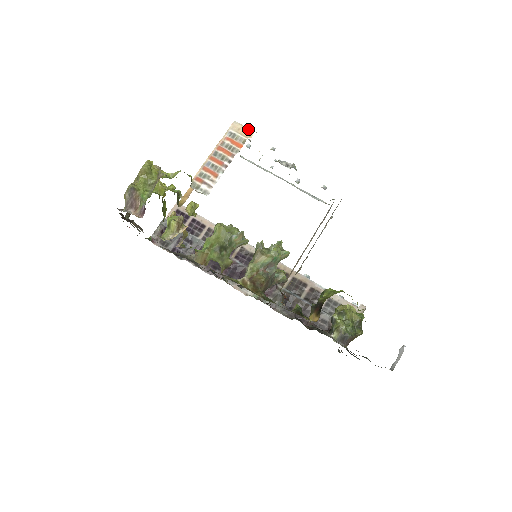
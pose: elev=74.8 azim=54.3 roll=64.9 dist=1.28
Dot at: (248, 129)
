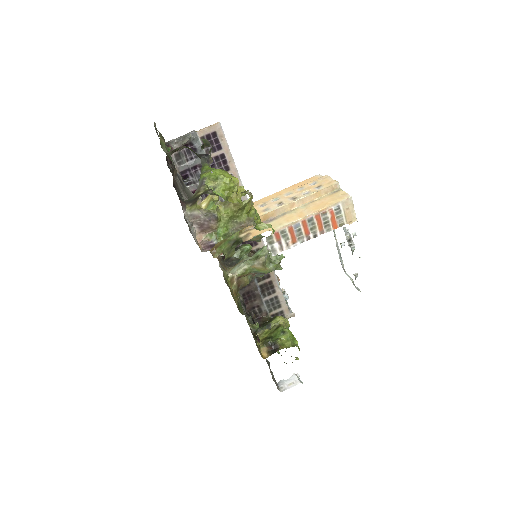
Dot at: (355, 214)
